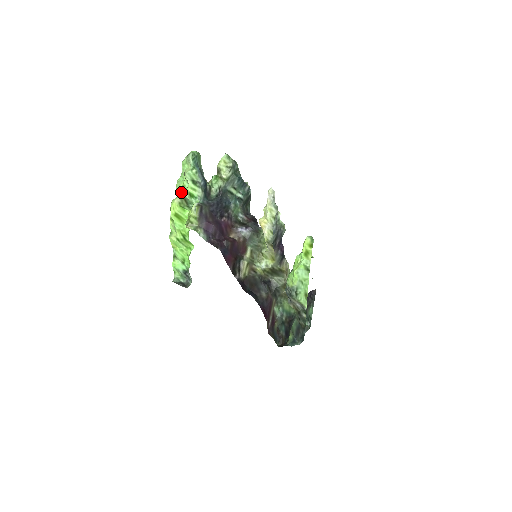
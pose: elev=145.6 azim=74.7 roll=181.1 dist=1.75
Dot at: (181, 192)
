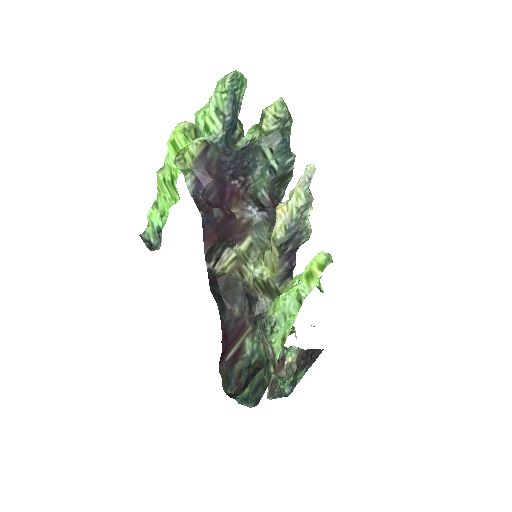
Dot at: (197, 119)
